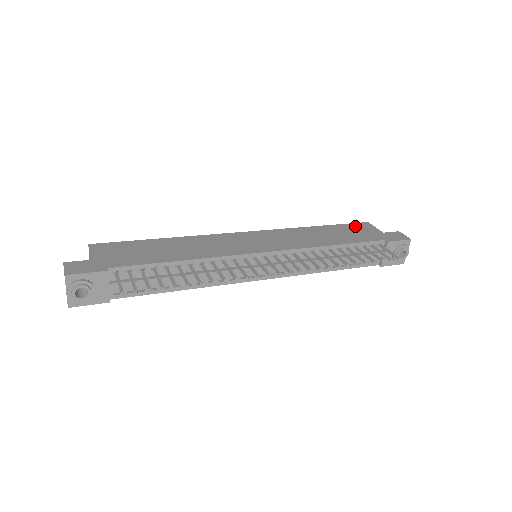
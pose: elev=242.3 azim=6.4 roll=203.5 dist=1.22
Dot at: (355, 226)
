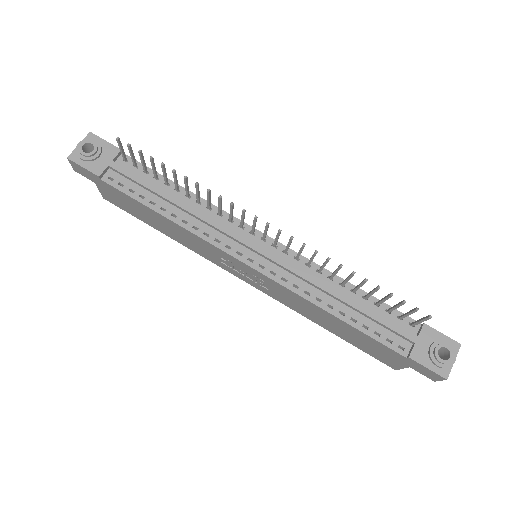
Dot at: occluded
